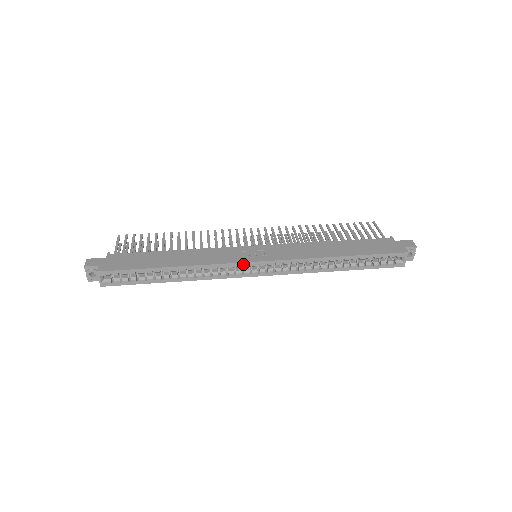
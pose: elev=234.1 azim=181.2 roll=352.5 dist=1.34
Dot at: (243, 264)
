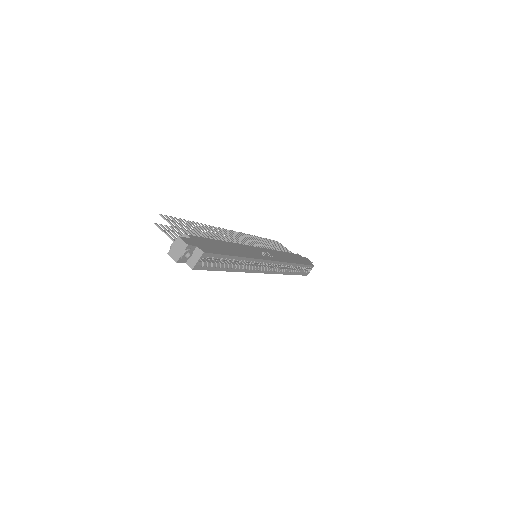
Dot at: (267, 262)
